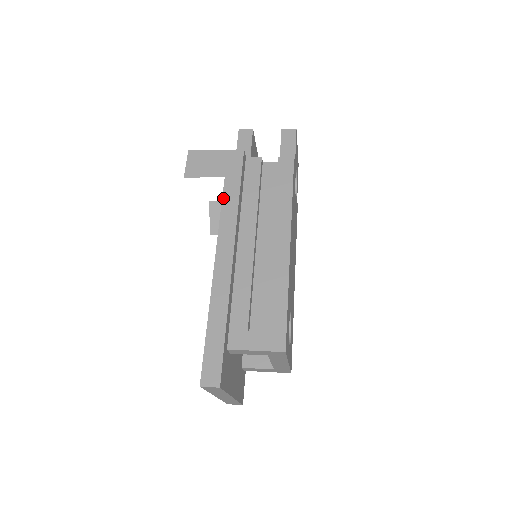
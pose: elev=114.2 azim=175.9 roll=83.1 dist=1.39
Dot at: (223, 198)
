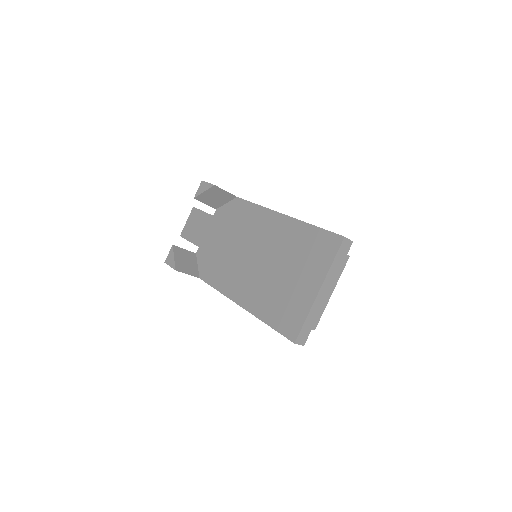
Dot at: (248, 201)
